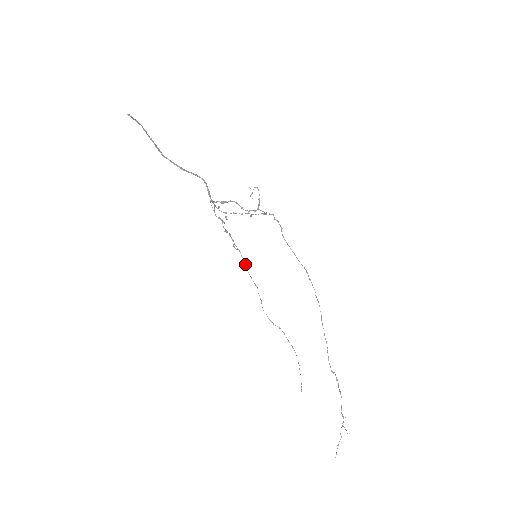
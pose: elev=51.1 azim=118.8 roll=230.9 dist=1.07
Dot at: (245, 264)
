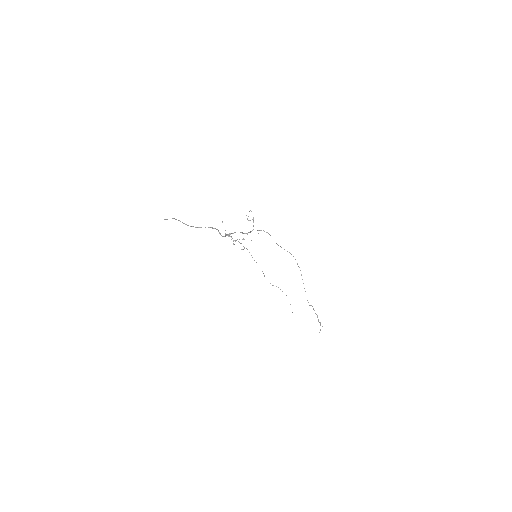
Dot at: (251, 255)
